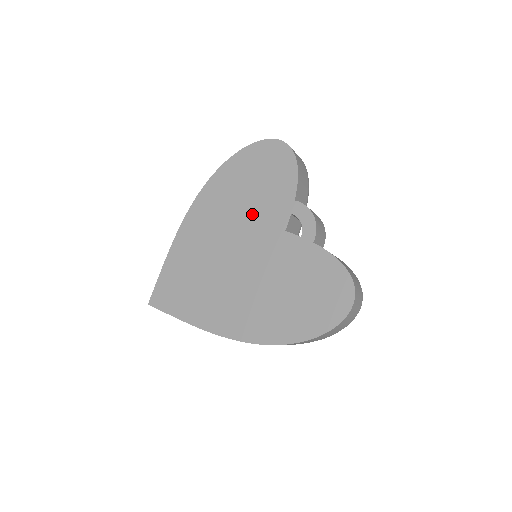
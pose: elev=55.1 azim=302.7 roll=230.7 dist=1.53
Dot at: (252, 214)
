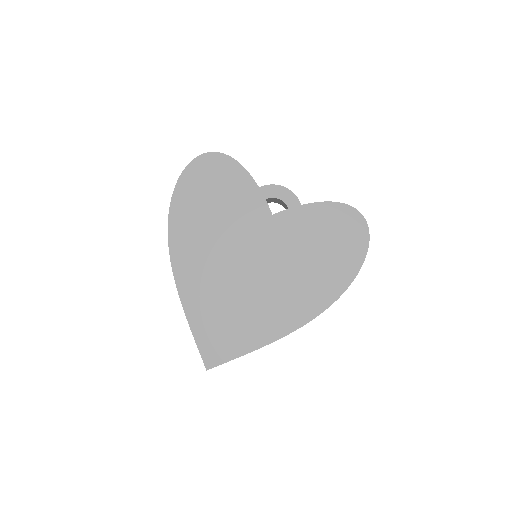
Dot at: (233, 224)
